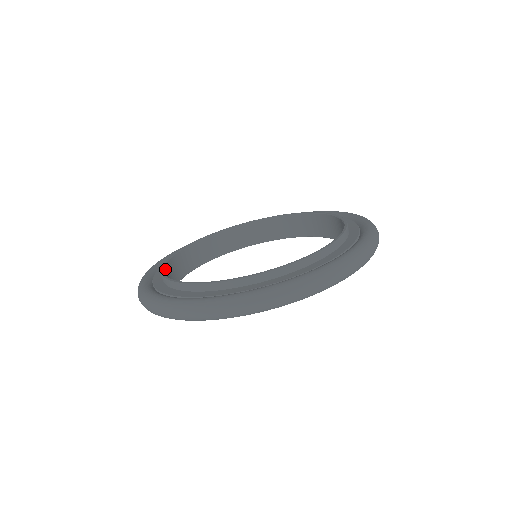
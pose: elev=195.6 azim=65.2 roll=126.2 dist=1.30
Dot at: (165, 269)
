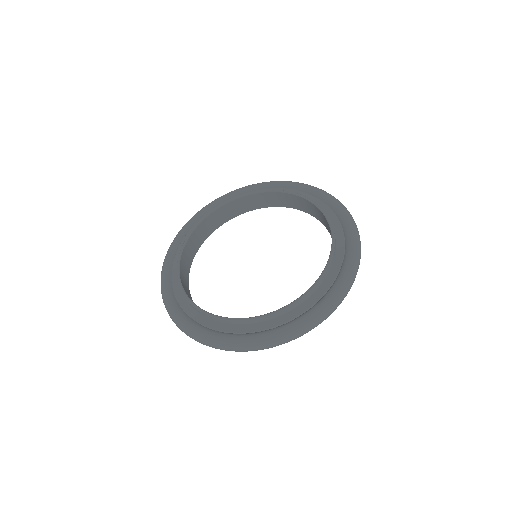
Dot at: (183, 254)
